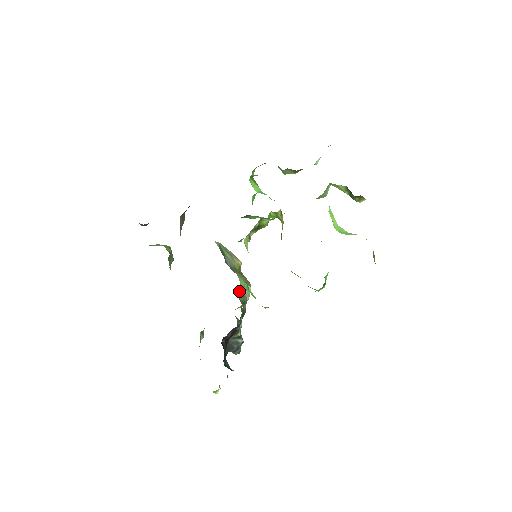
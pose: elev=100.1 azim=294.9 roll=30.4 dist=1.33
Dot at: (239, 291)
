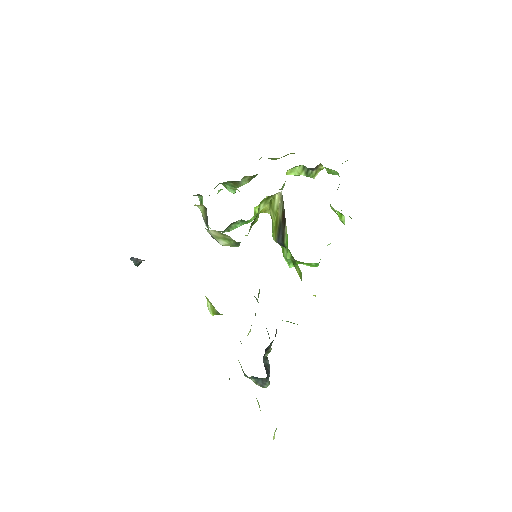
Dot at: (258, 294)
